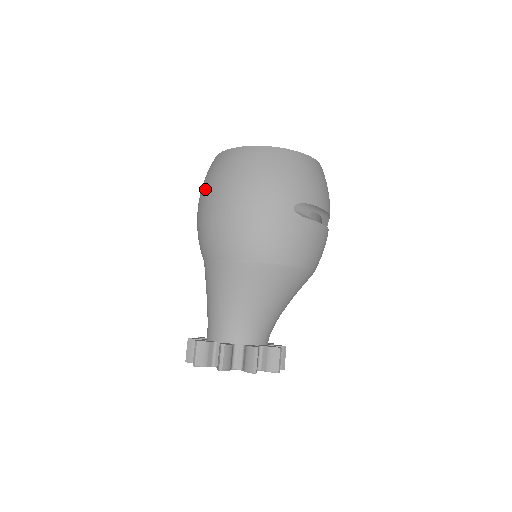
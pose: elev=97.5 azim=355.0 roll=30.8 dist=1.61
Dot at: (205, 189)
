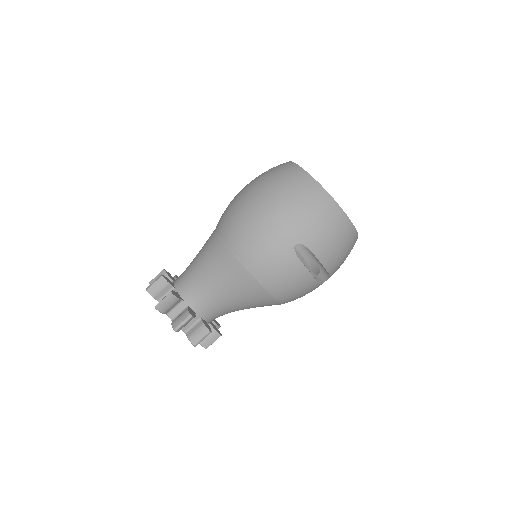
Dot at: (256, 178)
